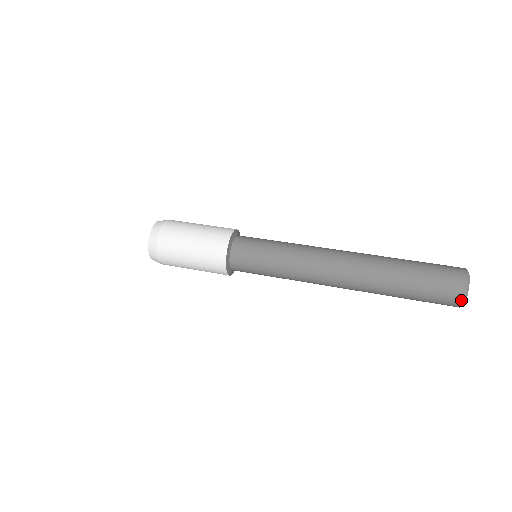
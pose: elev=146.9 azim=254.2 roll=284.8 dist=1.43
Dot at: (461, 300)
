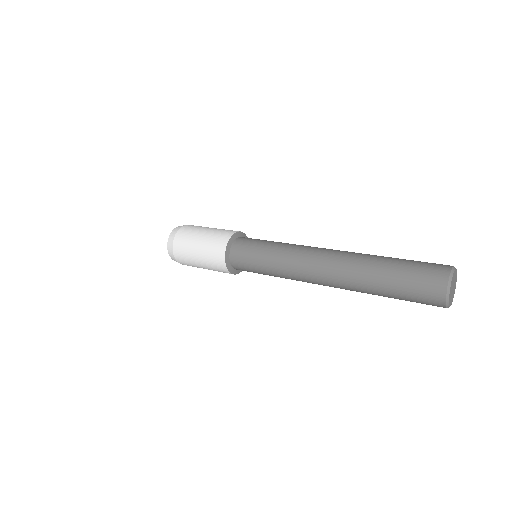
Dot at: (443, 292)
